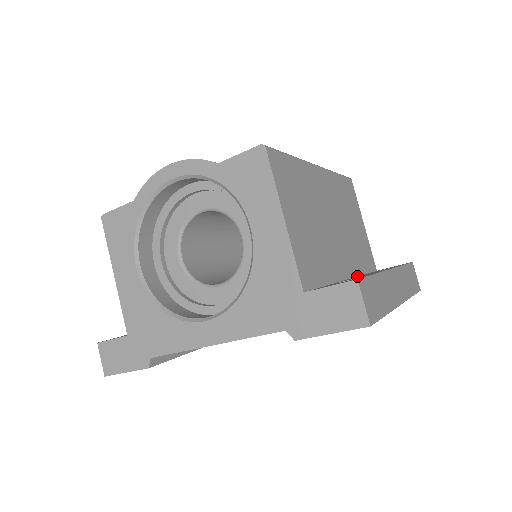
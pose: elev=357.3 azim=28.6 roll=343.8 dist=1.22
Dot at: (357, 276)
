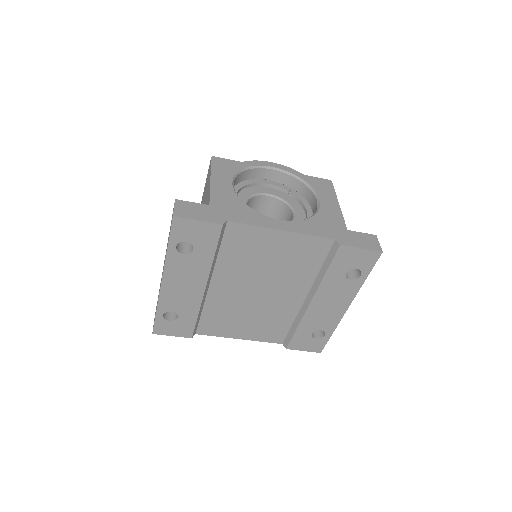
Dot at: occluded
